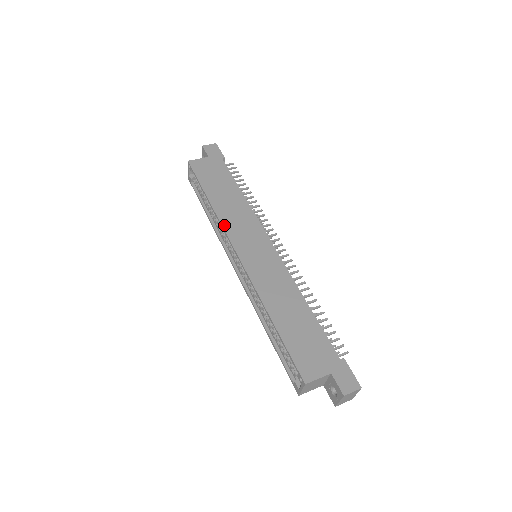
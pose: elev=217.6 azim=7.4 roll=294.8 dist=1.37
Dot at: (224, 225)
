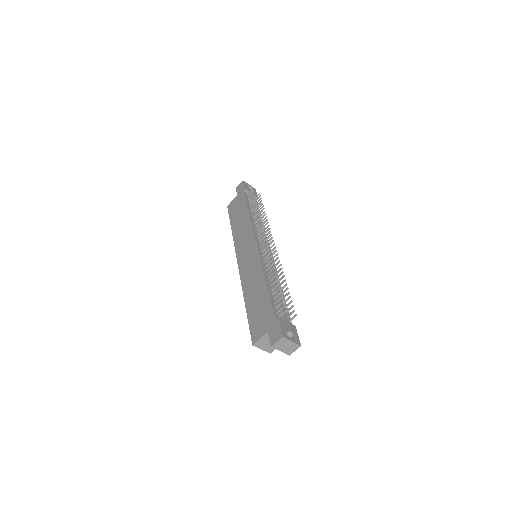
Dot at: (235, 244)
